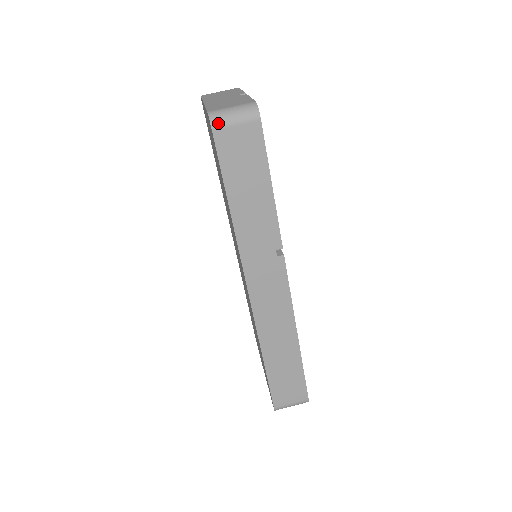
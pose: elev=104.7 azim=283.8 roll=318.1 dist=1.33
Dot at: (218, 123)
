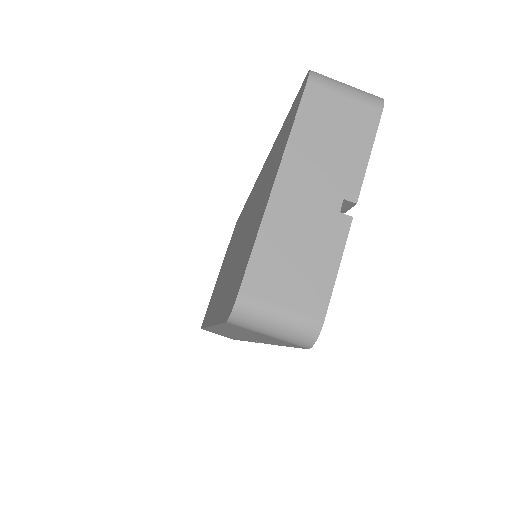
Dot at: (241, 324)
